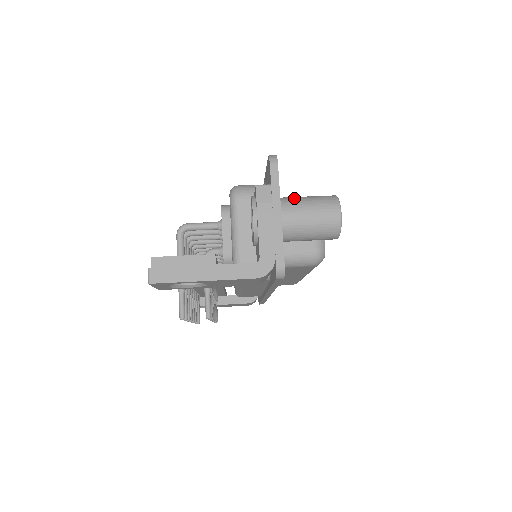
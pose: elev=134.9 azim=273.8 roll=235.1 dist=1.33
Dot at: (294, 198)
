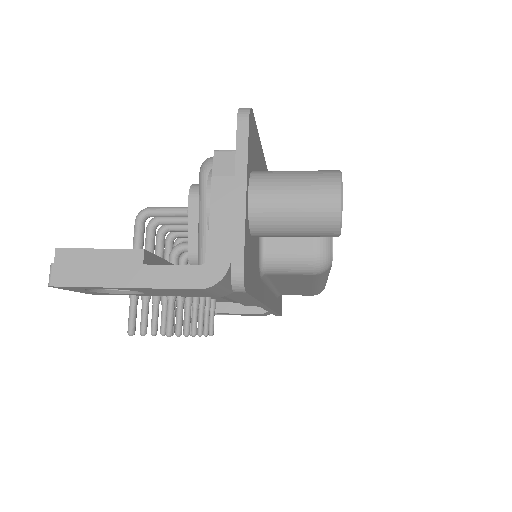
Dot at: (274, 172)
